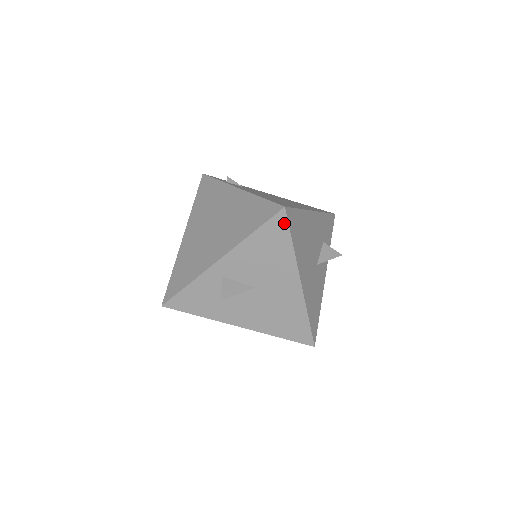
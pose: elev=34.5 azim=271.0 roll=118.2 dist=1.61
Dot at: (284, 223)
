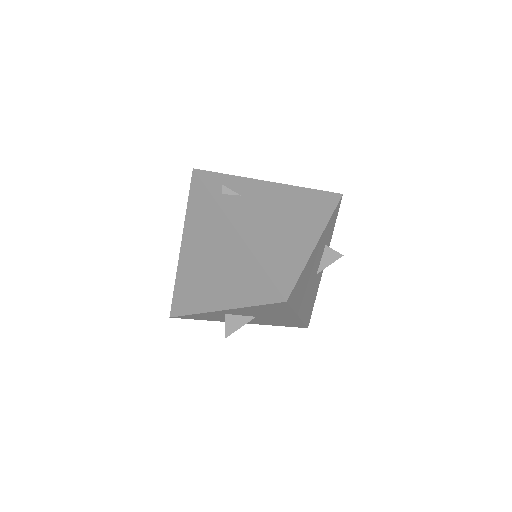
Dot at: (285, 305)
